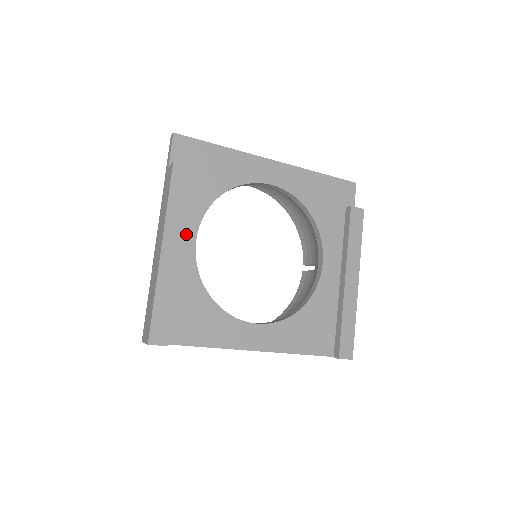
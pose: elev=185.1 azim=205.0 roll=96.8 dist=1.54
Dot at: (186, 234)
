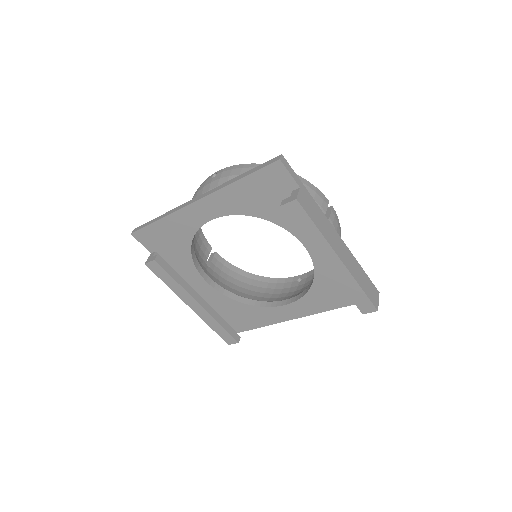
Dot at: (197, 281)
